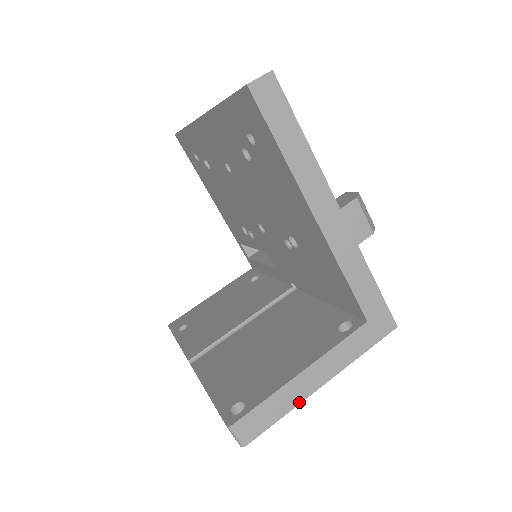
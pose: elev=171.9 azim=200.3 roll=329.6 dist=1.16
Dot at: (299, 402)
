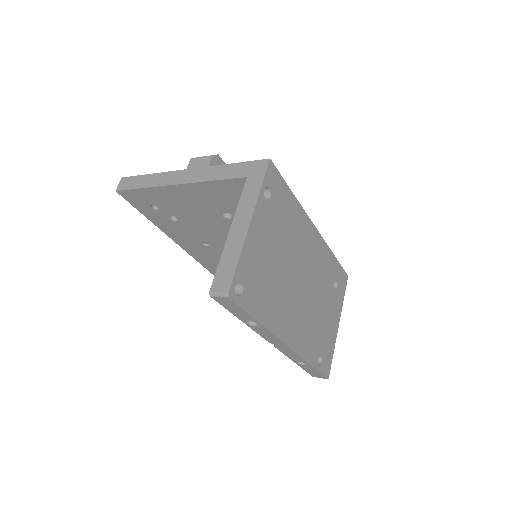
Dot at: (243, 243)
